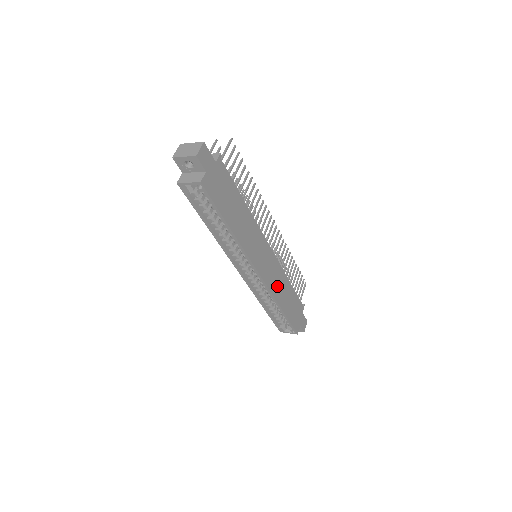
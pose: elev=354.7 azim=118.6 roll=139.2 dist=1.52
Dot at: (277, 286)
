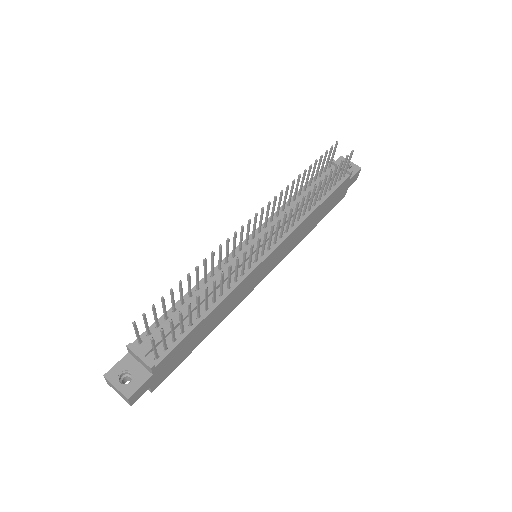
Dot at: (296, 239)
